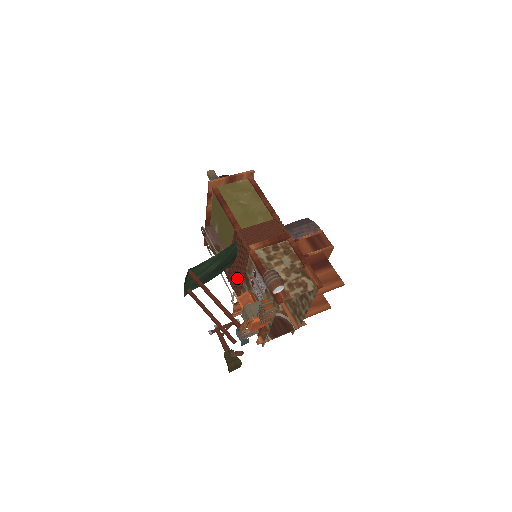
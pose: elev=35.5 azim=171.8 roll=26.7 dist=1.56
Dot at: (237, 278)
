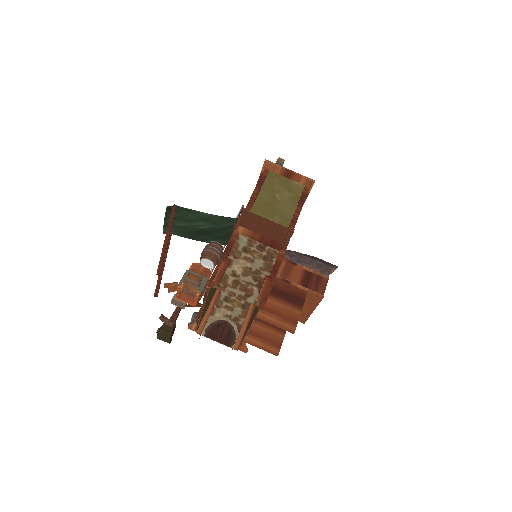
Dot at: occluded
